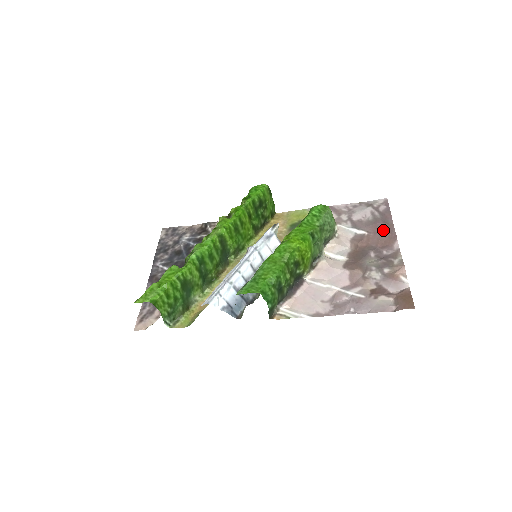
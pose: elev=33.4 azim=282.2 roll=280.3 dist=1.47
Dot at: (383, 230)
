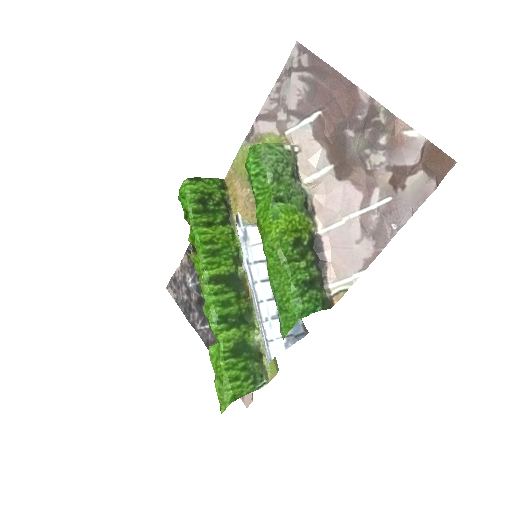
Dot at: (332, 91)
